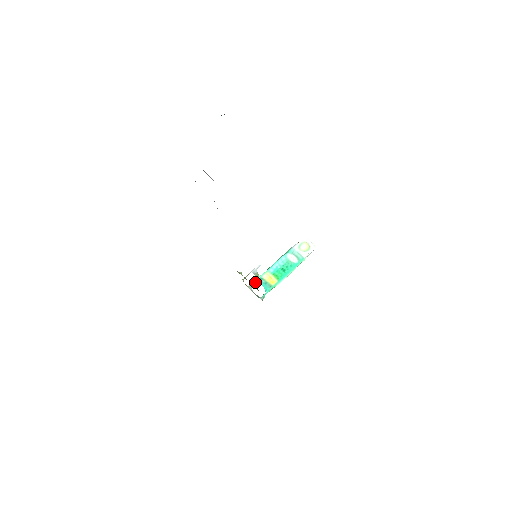
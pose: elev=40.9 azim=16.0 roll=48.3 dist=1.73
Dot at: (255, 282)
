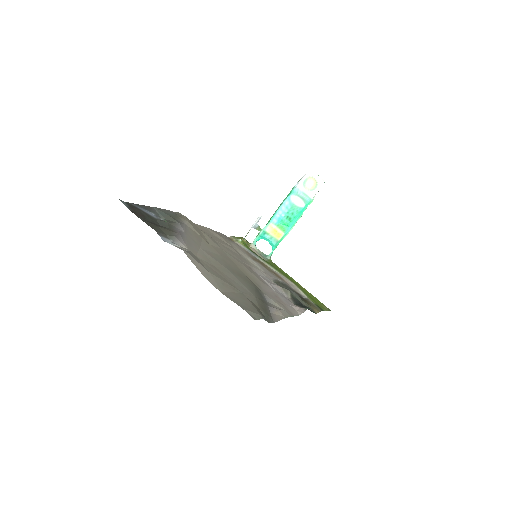
Dot at: (258, 238)
